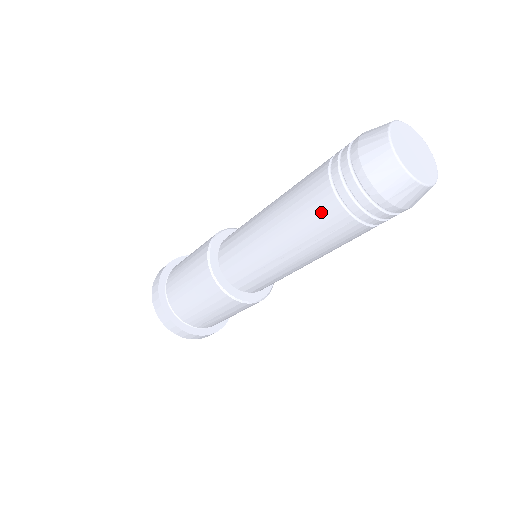
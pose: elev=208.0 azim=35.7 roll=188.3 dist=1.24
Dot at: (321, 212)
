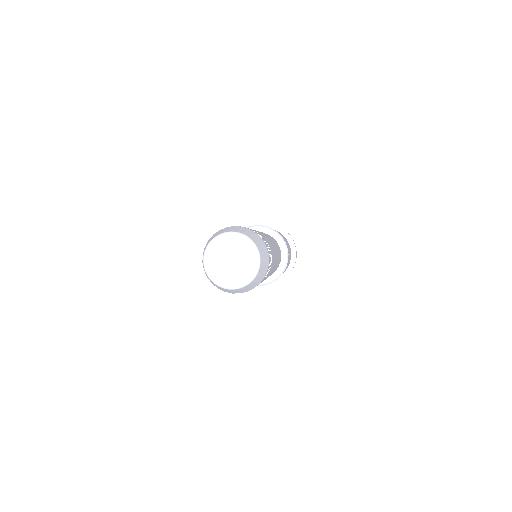
Dot at: occluded
